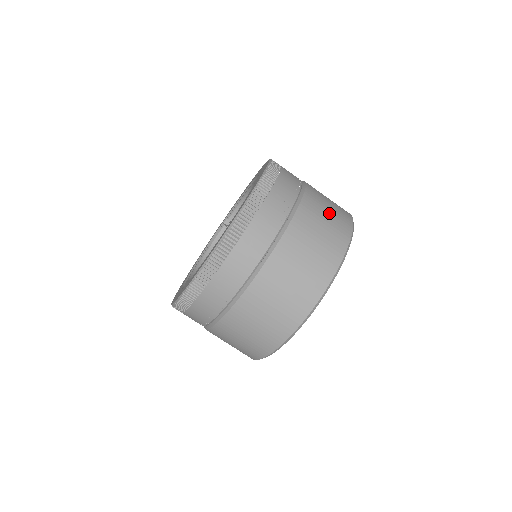
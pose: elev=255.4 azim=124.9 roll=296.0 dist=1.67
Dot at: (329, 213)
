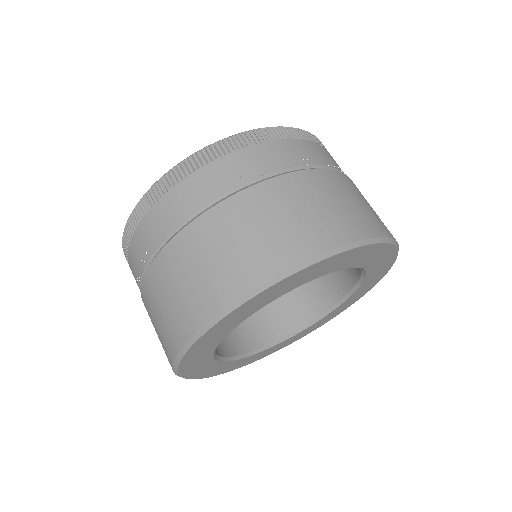
Dot at: occluded
